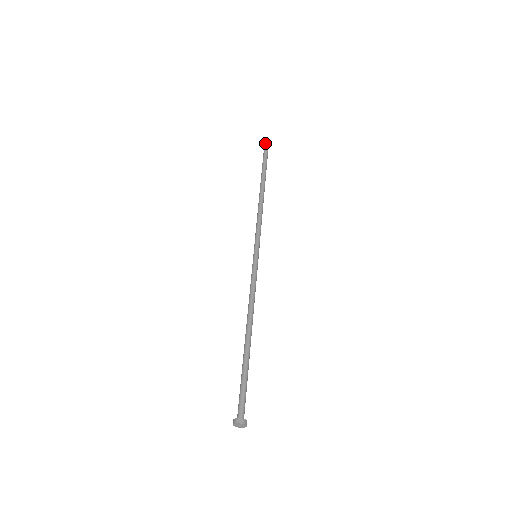
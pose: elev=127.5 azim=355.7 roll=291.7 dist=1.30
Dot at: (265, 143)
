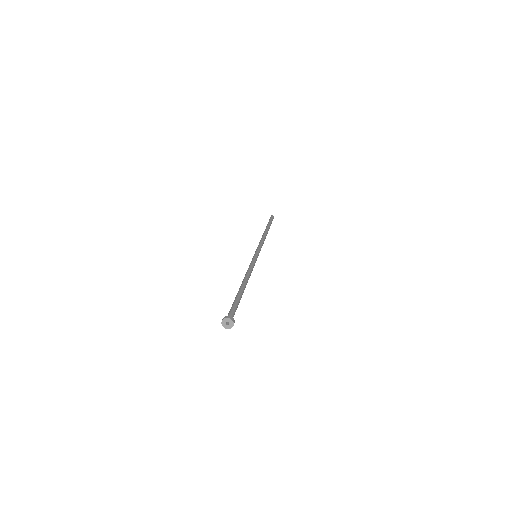
Dot at: (272, 215)
